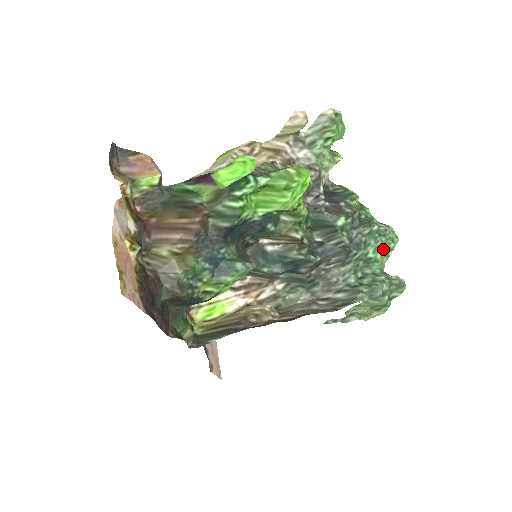
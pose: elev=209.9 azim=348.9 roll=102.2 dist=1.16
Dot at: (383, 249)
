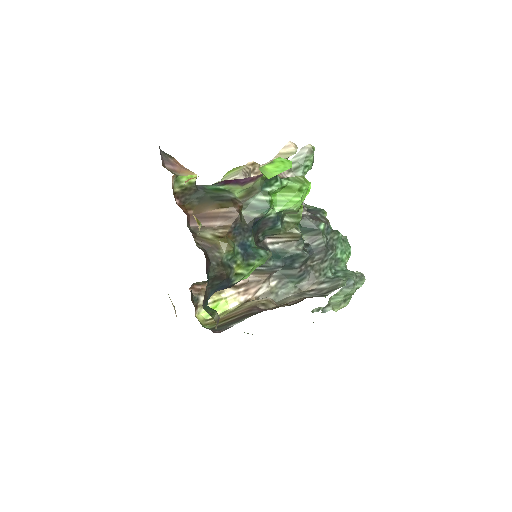
Dot at: (346, 252)
